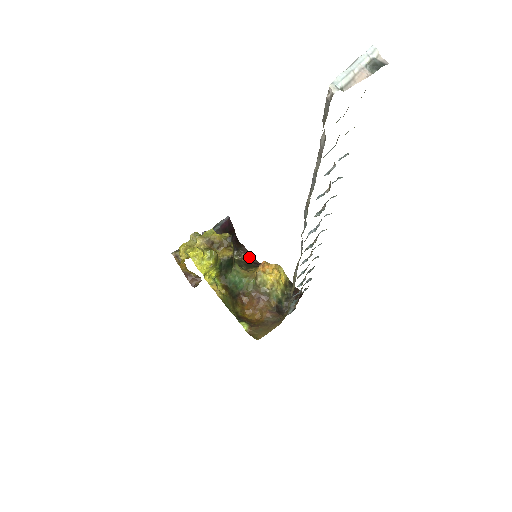
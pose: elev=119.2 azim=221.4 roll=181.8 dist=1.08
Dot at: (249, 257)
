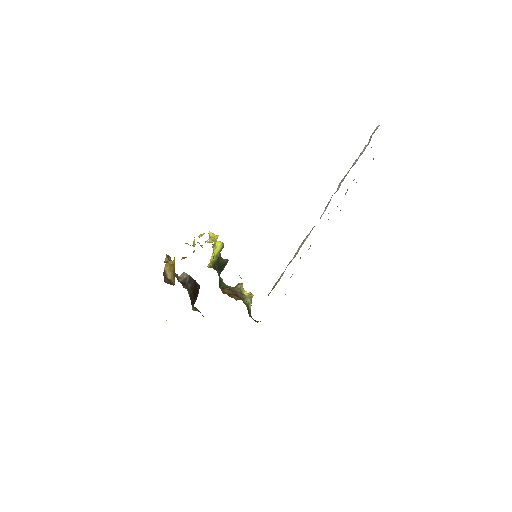
Dot at: (203, 316)
